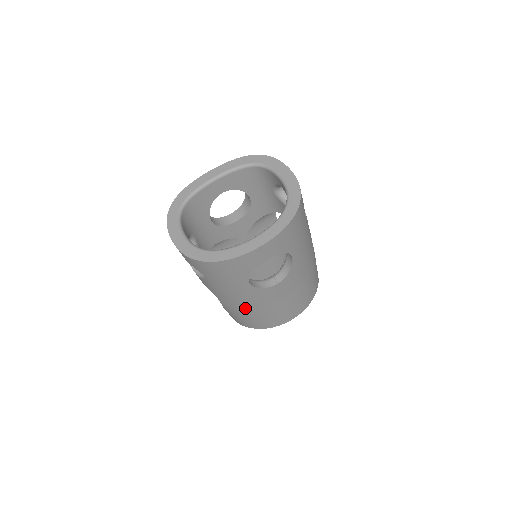
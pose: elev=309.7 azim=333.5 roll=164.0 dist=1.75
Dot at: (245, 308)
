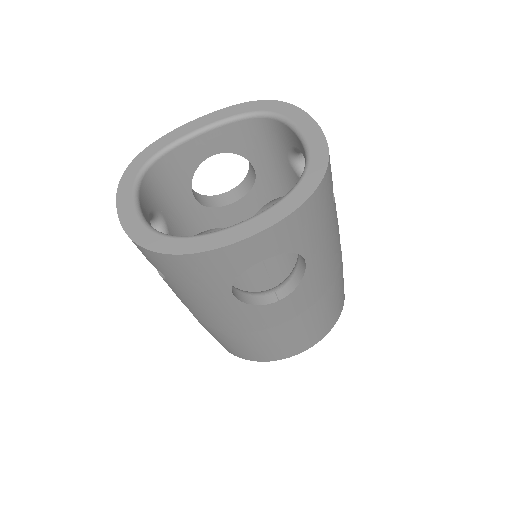
Dot at: (229, 331)
